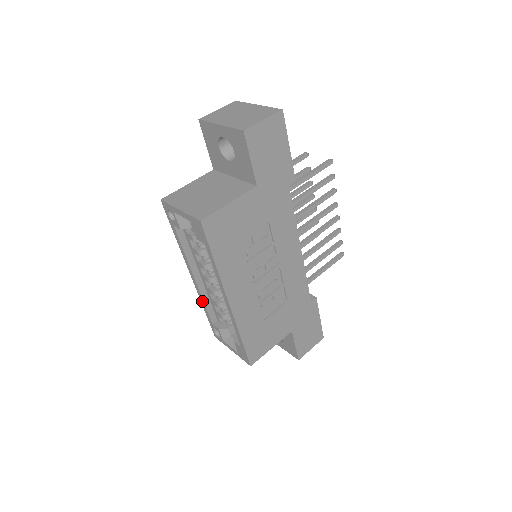
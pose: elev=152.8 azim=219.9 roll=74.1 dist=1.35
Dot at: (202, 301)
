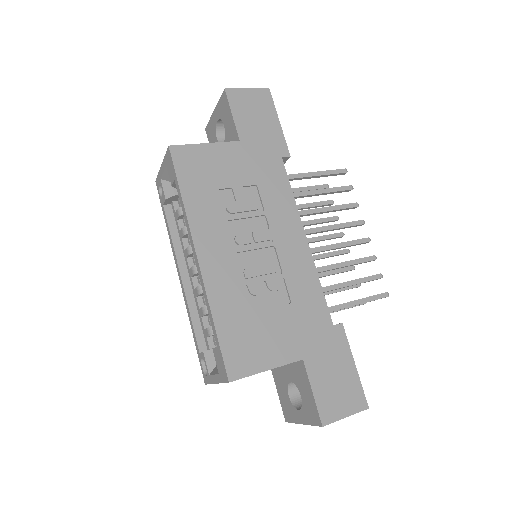
Dot at: (189, 314)
